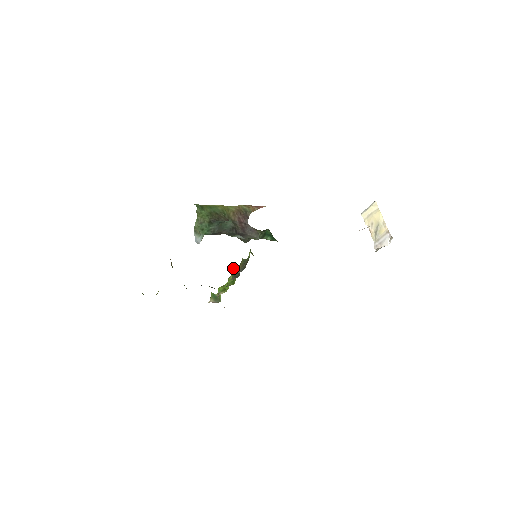
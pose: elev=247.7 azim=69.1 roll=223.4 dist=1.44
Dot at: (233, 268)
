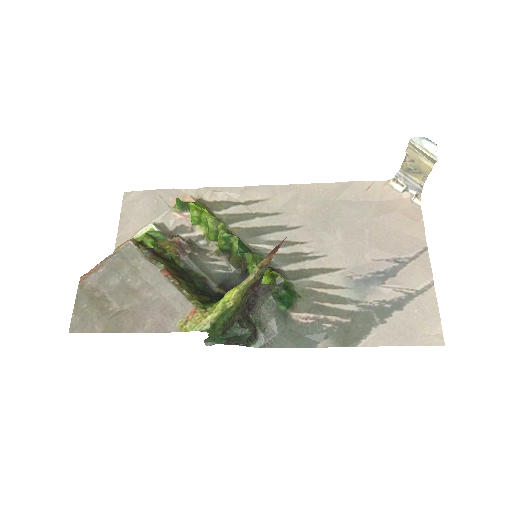
Dot at: (222, 245)
